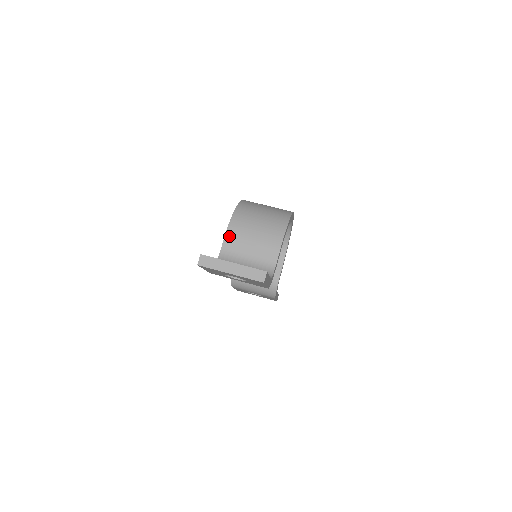
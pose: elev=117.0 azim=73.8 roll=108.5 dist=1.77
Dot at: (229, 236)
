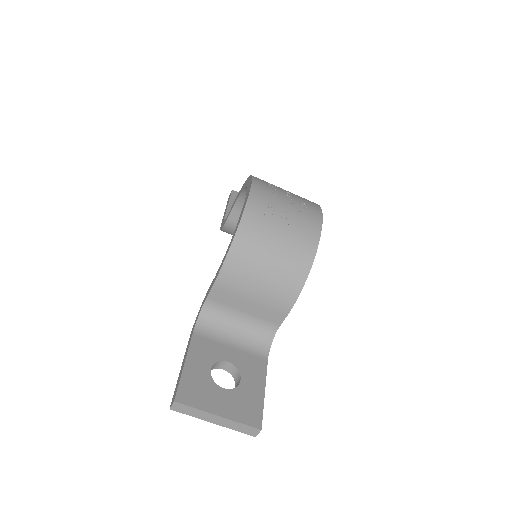
Dot at: (219, 287)
